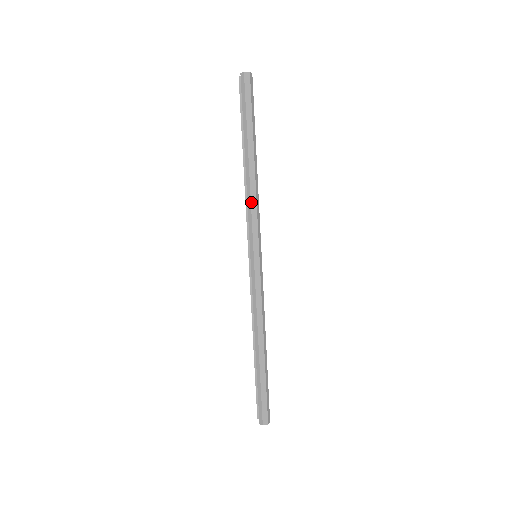
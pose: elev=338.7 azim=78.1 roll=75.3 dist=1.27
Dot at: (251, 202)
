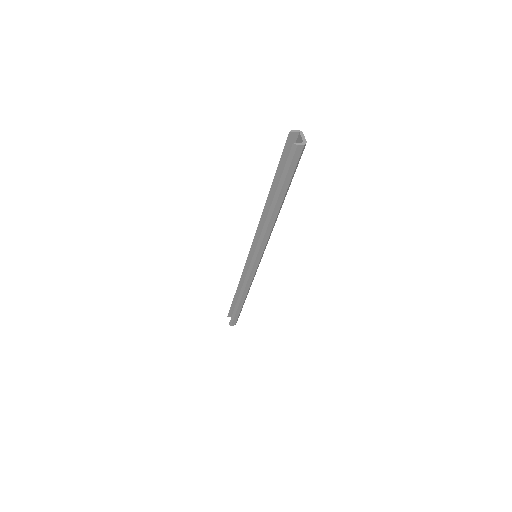
Dot at: (265, 235)
